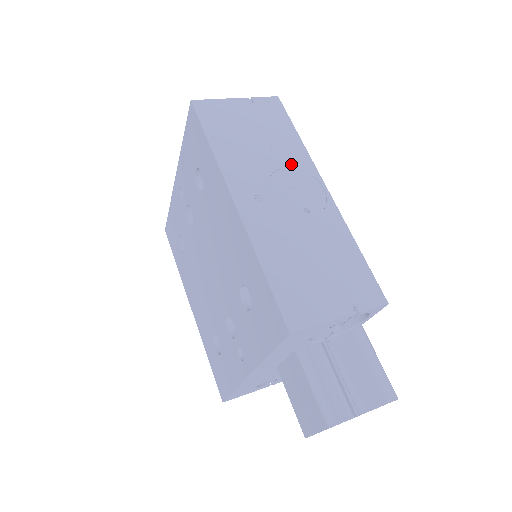
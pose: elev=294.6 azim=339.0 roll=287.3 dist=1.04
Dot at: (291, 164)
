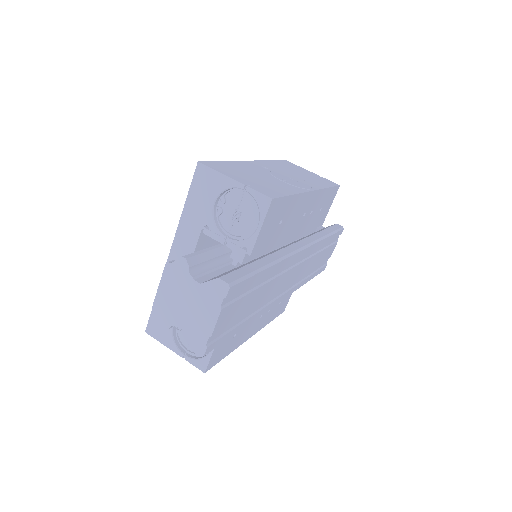
Dot at: (305, 181)
